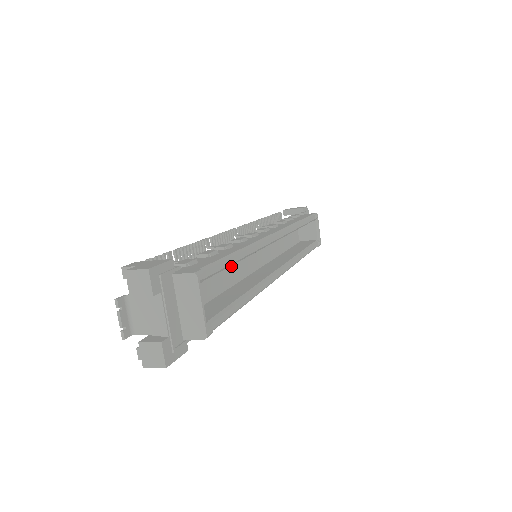
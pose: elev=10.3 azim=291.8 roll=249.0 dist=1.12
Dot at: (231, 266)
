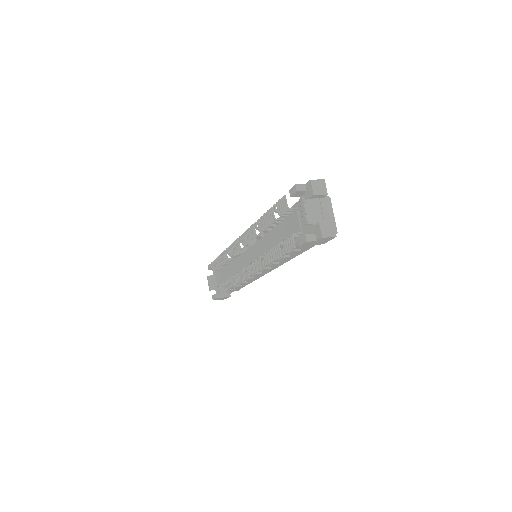
Dot at: occluded
